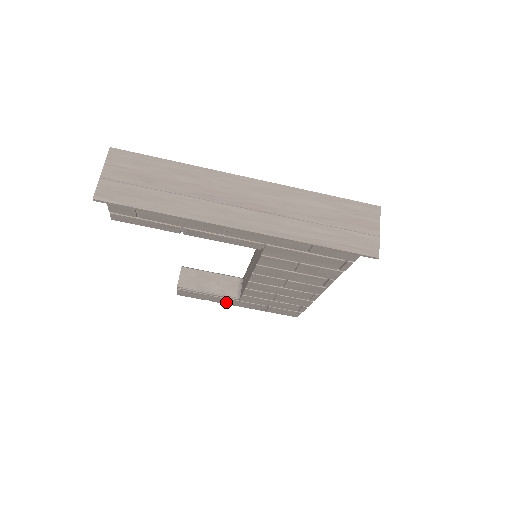
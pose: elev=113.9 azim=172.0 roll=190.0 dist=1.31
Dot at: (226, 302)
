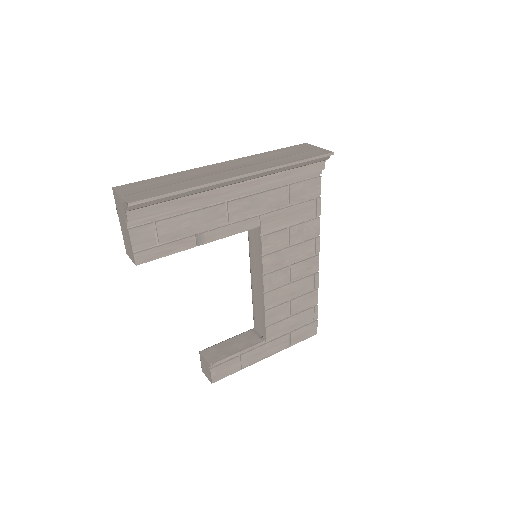
Dot at: (257, 358)
